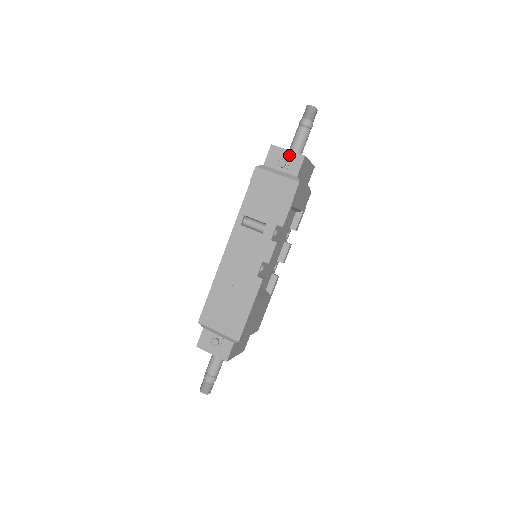
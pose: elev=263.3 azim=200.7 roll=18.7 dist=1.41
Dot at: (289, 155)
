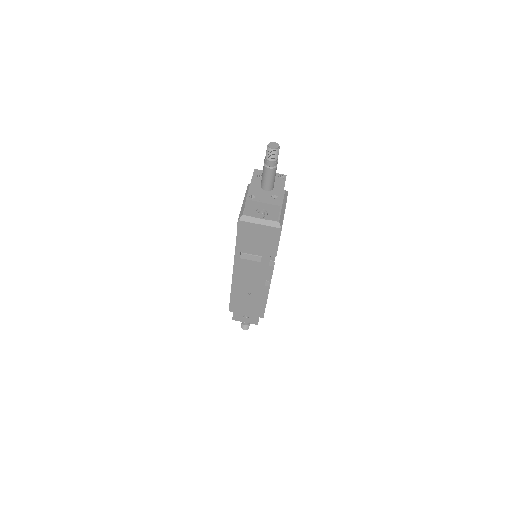
Dot at: (265, 207)
